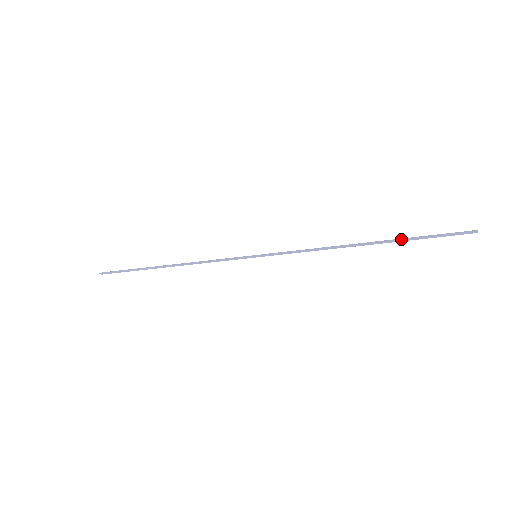
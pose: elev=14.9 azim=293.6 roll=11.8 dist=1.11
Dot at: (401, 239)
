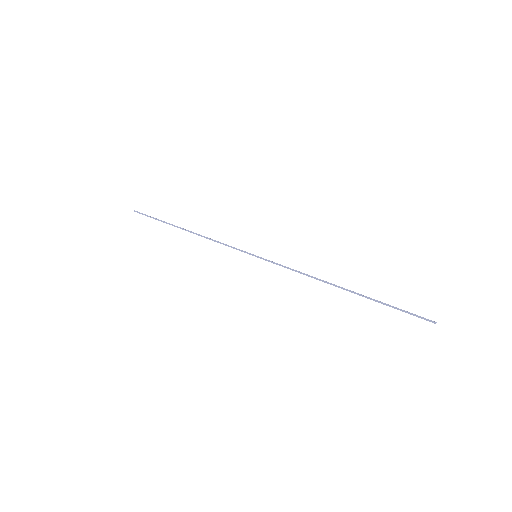
Dot at: (373, 300)
